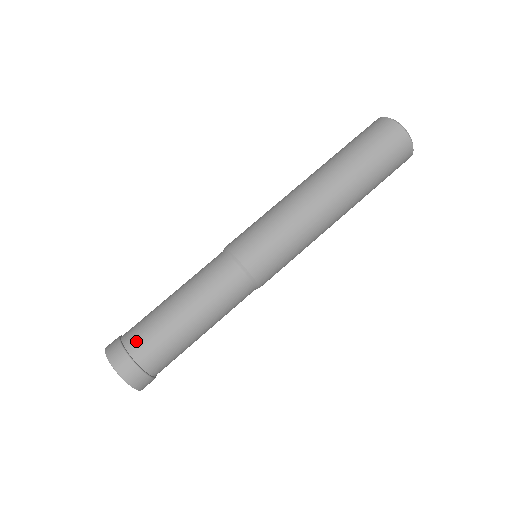
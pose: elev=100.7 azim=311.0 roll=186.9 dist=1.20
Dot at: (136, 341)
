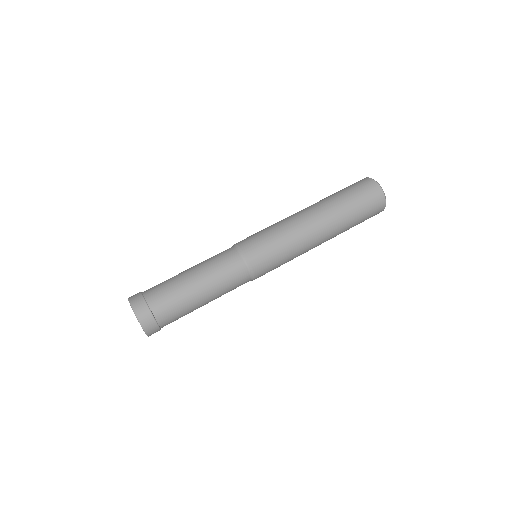
Dot at: (153, 291)
